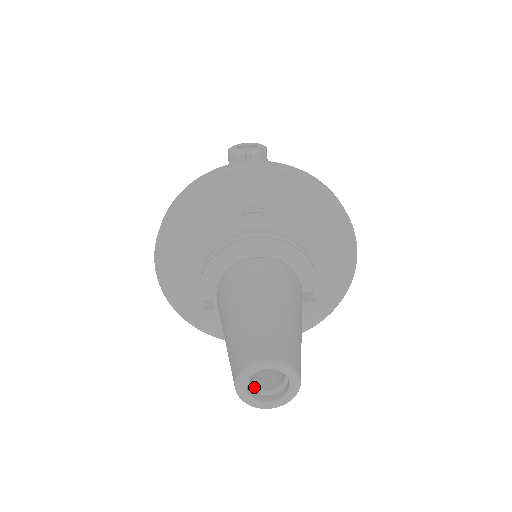
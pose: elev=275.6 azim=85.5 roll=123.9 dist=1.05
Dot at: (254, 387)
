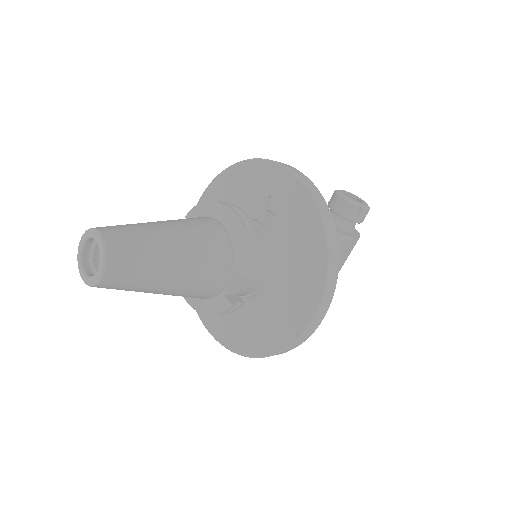
Dot at: (93, 259)
